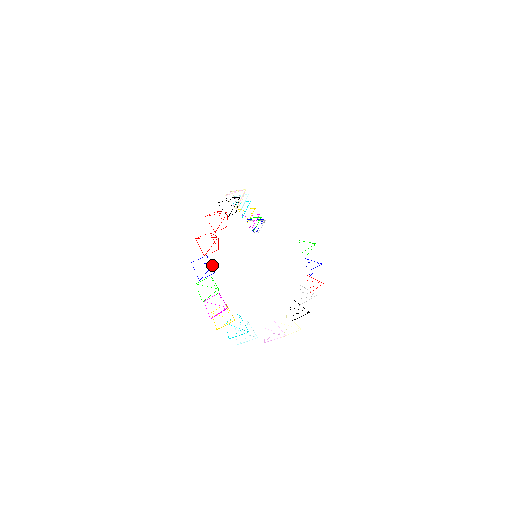
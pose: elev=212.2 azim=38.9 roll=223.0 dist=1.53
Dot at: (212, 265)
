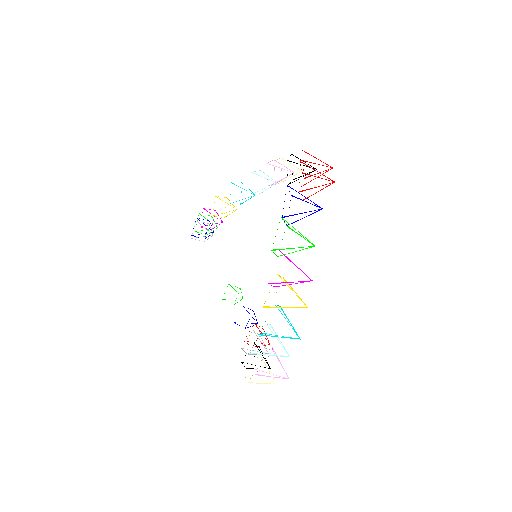
Dot at: occluded
